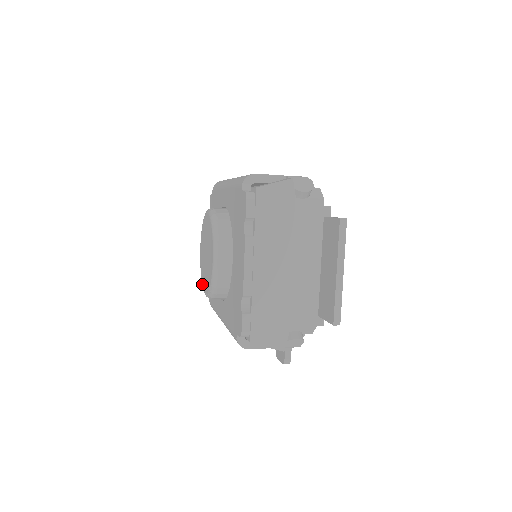
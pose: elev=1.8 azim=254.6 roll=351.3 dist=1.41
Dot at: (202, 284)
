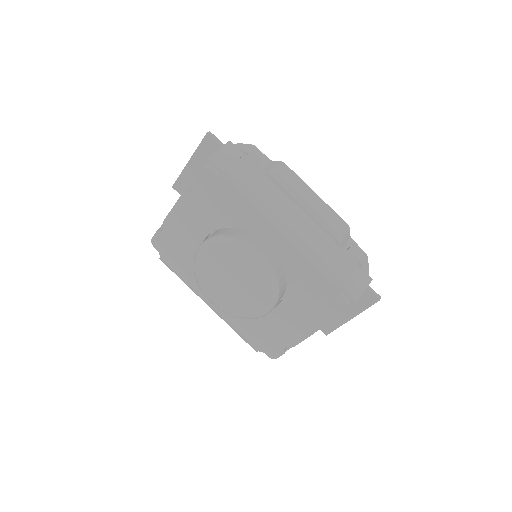
Dot at: (202, 287)
